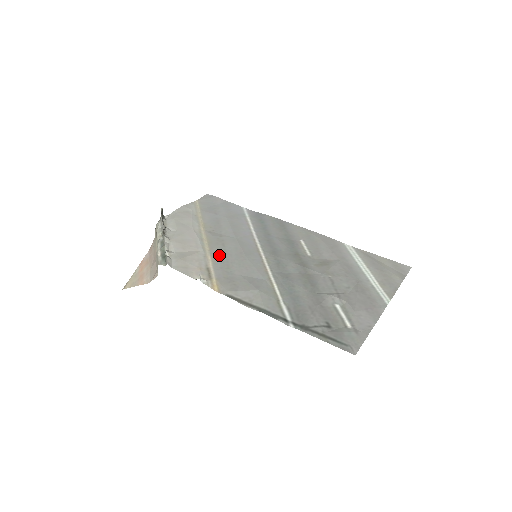
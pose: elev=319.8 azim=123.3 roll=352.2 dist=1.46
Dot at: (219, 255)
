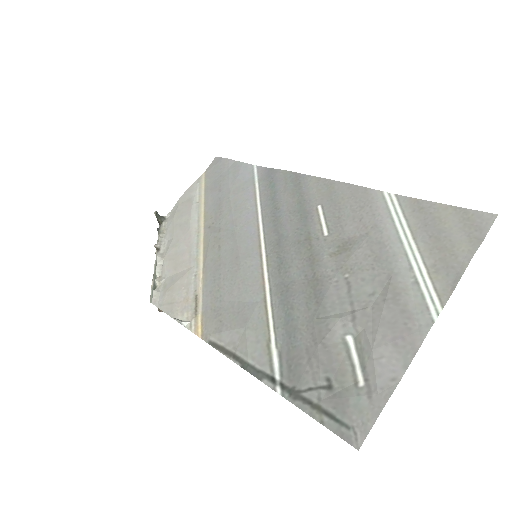
Dot at: (212, 268)
